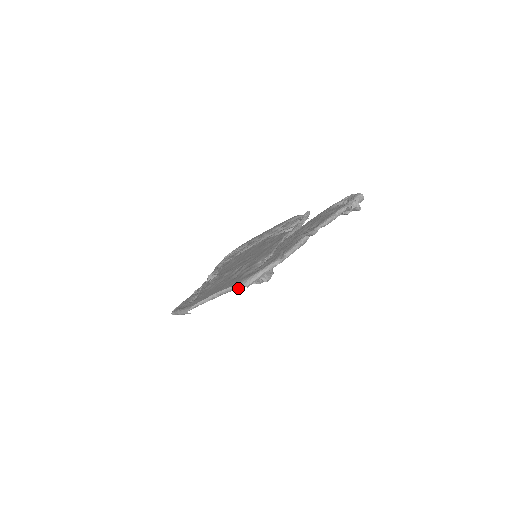
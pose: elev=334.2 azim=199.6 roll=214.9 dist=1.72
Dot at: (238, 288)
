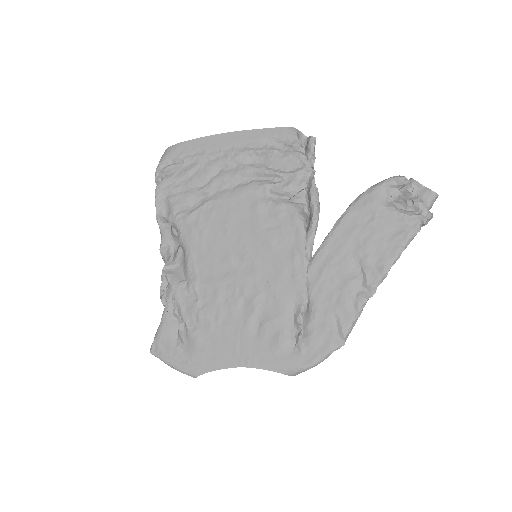
Dot at: occluded
